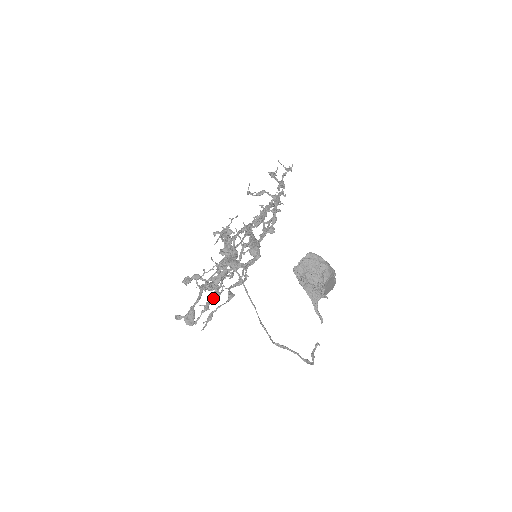
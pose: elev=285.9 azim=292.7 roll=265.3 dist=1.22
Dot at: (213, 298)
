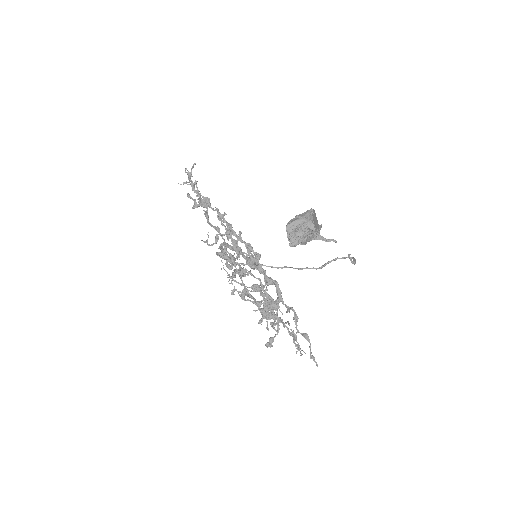
Dot at: (294, 339)
